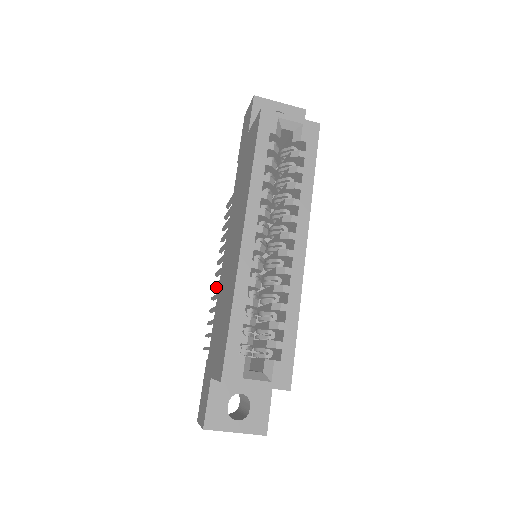
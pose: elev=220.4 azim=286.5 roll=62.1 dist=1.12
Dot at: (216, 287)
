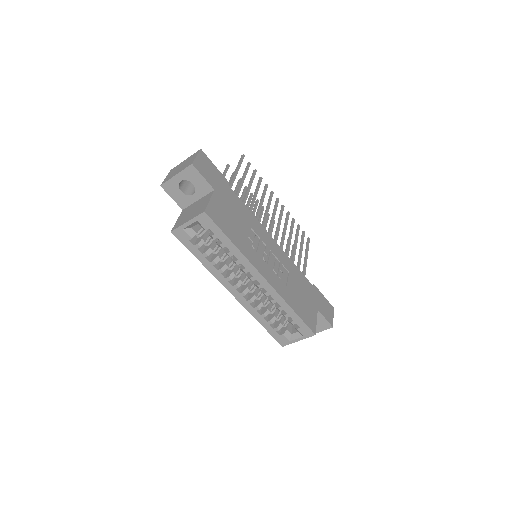
Dot at: (268, 218)
